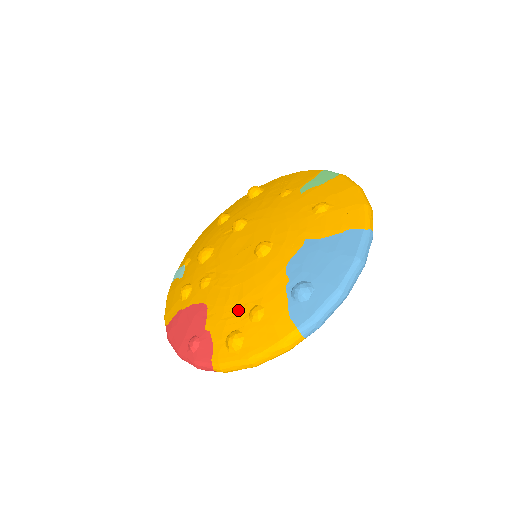
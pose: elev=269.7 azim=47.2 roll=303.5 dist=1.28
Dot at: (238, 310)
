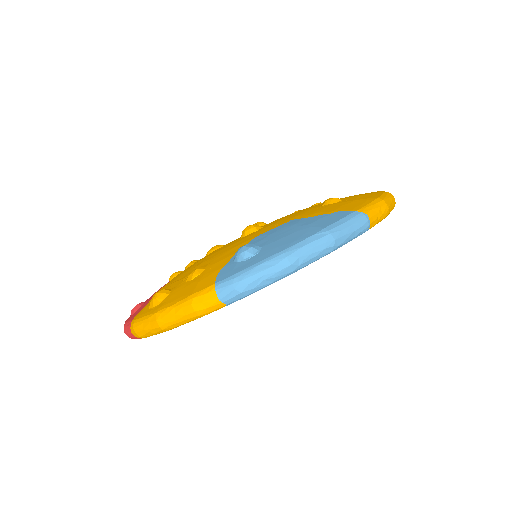
Dot at: (186, 274)
